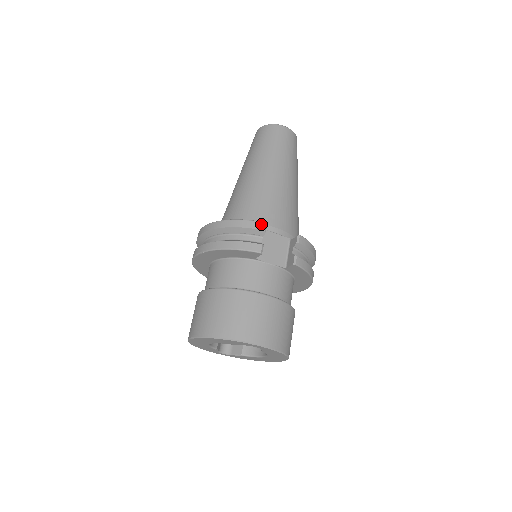
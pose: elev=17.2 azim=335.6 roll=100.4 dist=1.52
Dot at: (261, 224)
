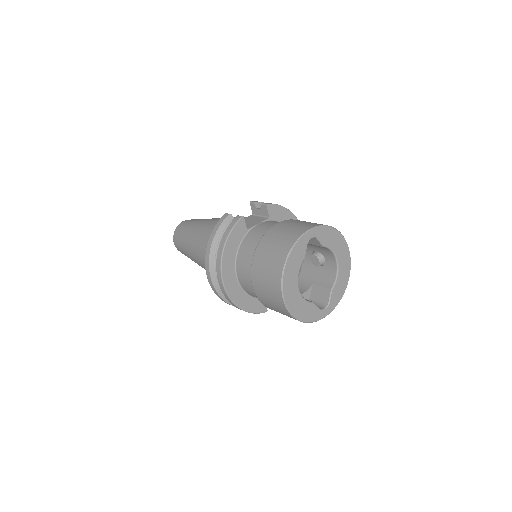
Dot at: (224, 216)
